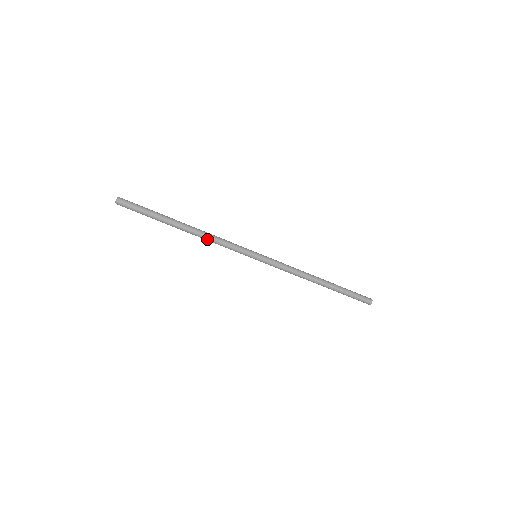
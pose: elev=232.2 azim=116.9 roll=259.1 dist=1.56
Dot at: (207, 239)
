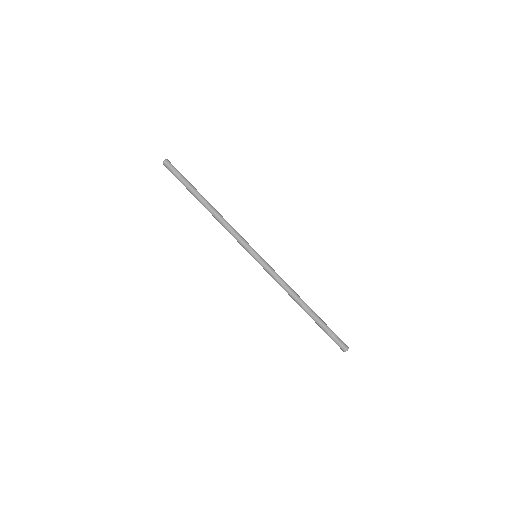
Dot at: (222, 220)
